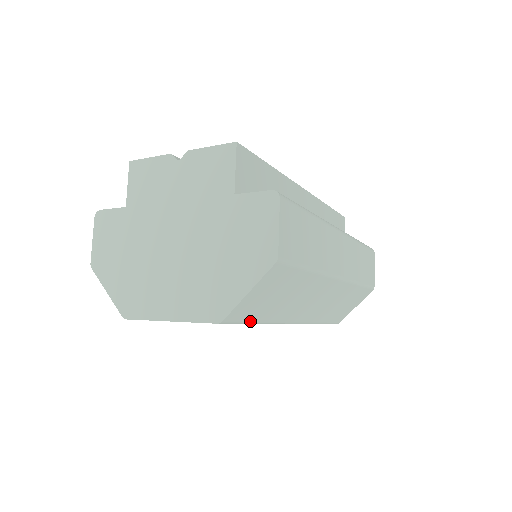
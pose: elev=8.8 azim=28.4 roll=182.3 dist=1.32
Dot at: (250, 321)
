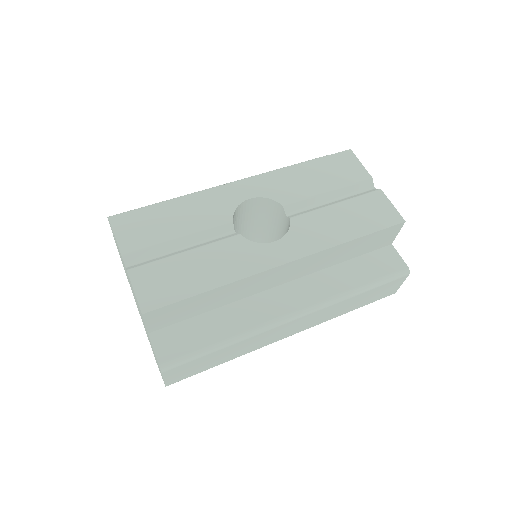
Dot at: occluded
